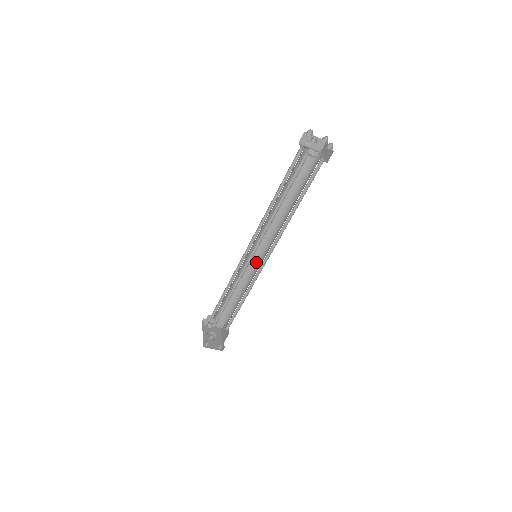
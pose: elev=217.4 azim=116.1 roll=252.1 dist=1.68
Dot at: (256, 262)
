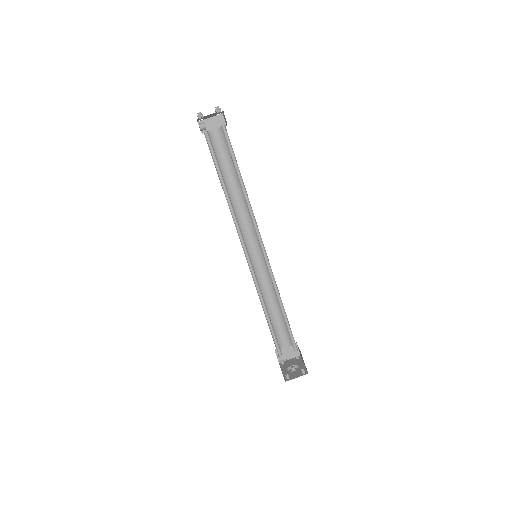
Dot at: (265, 263)
